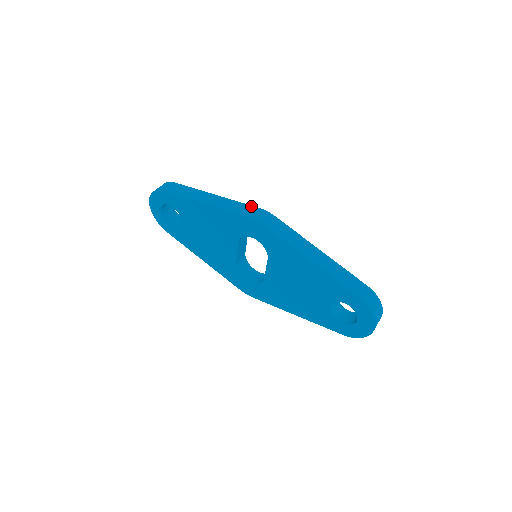
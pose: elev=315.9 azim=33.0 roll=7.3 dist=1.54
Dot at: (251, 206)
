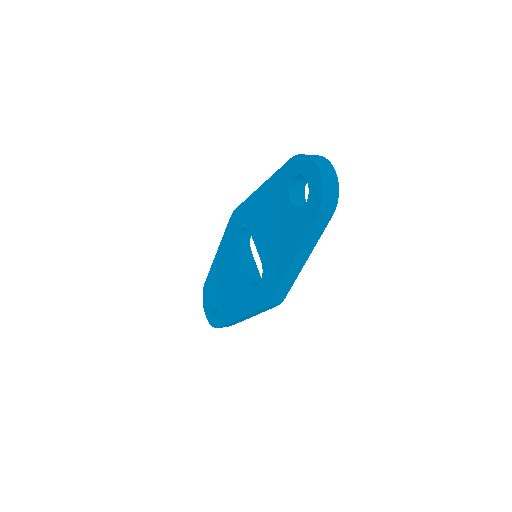
Dot at: occluded
